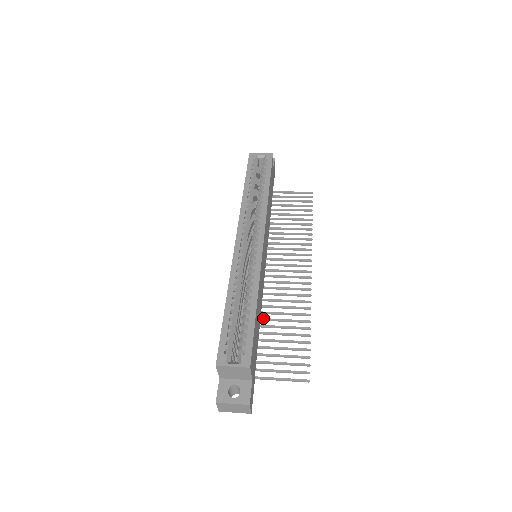
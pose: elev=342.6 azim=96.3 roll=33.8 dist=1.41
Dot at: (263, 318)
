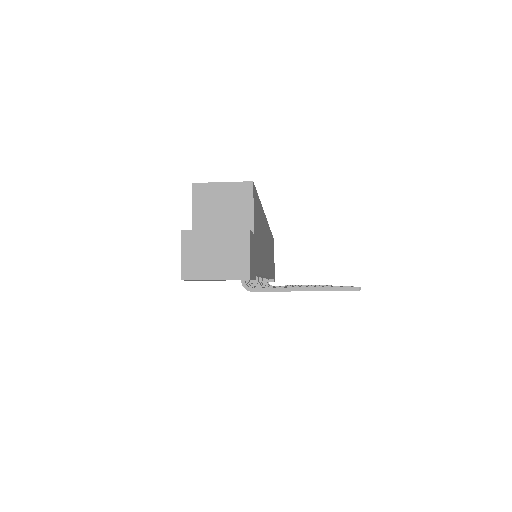
Dot at: occluded
